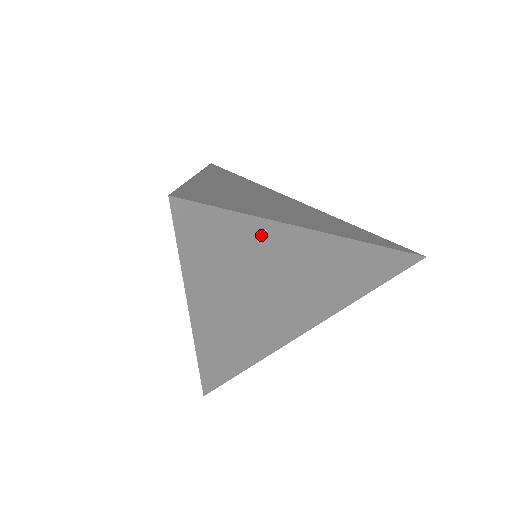
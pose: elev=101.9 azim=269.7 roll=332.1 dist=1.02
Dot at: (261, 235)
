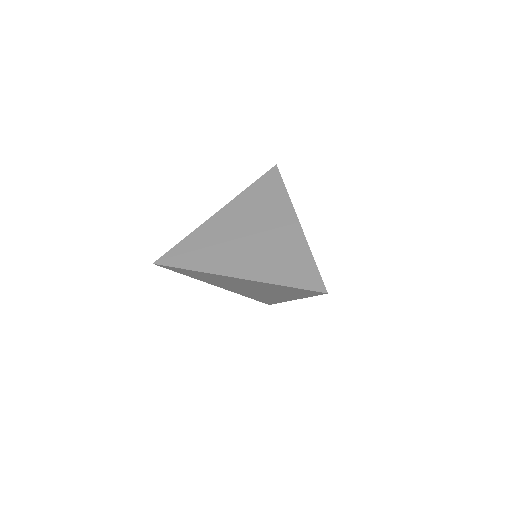
Dot at: (280, 200)
